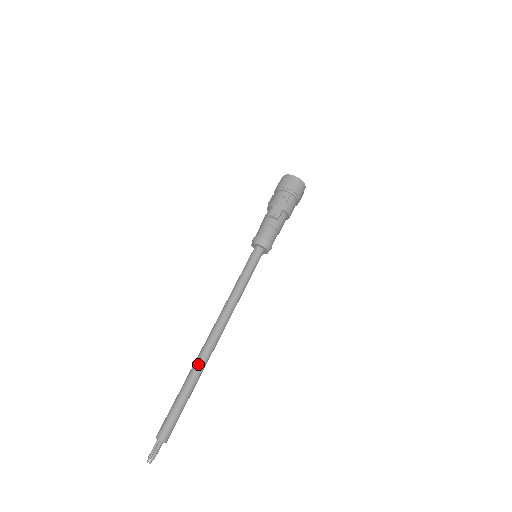
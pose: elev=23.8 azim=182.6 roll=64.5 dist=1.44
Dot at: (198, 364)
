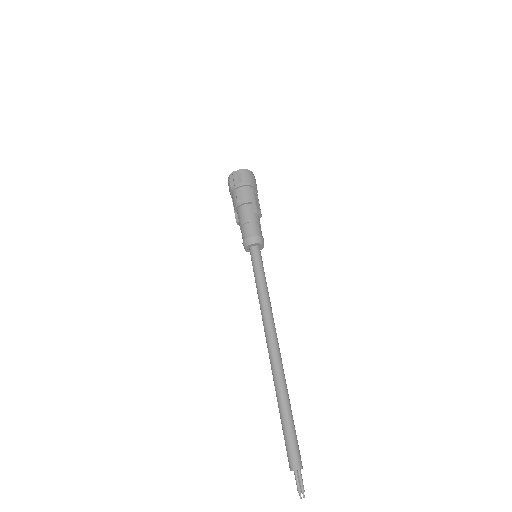
Dot at: occluded
